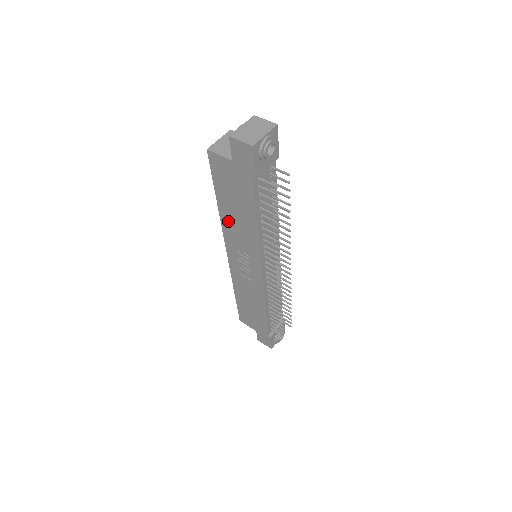
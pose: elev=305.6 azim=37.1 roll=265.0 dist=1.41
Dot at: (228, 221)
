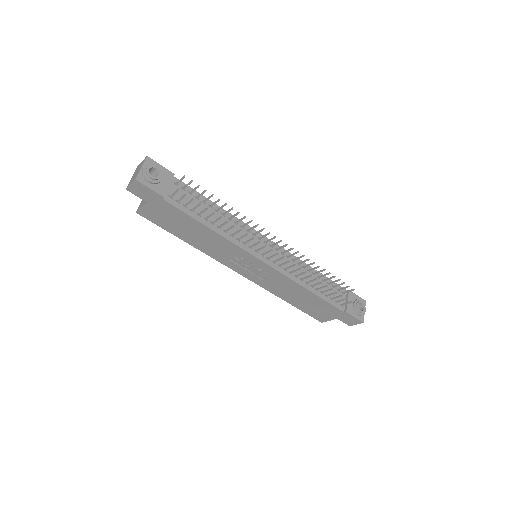
Dot at: (203, 247)
